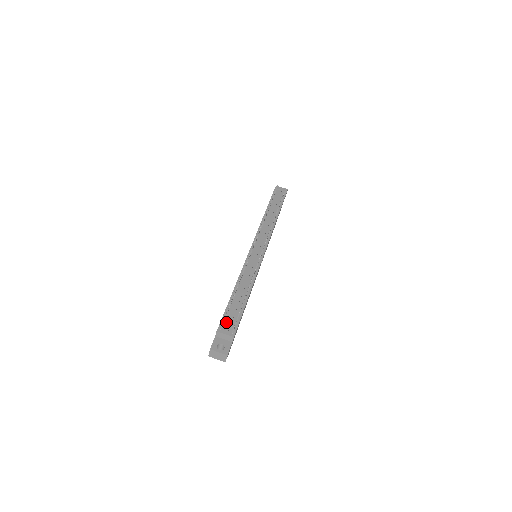
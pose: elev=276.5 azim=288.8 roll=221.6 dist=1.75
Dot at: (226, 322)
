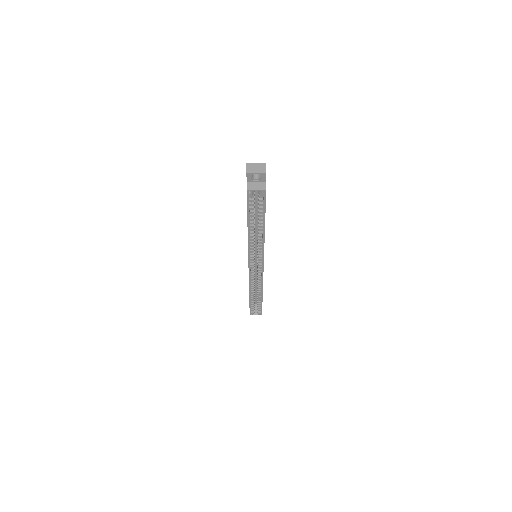
Dot at: occluded
